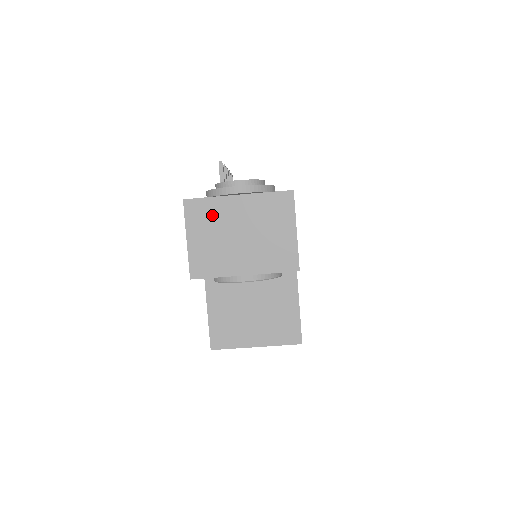
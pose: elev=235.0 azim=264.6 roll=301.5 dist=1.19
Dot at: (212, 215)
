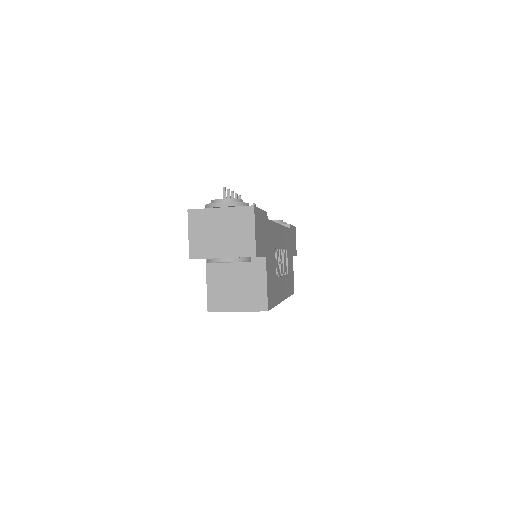
Dot at: (204, 220)
